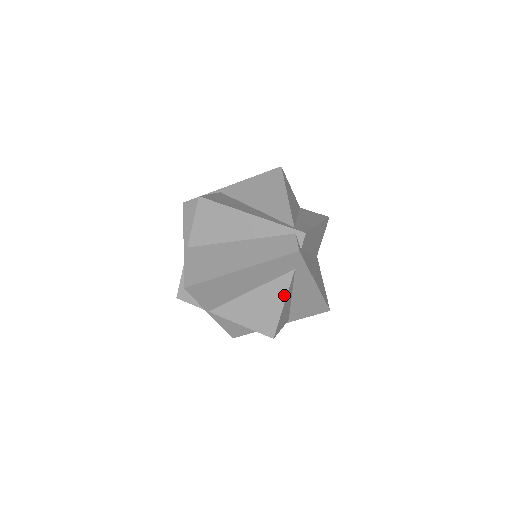
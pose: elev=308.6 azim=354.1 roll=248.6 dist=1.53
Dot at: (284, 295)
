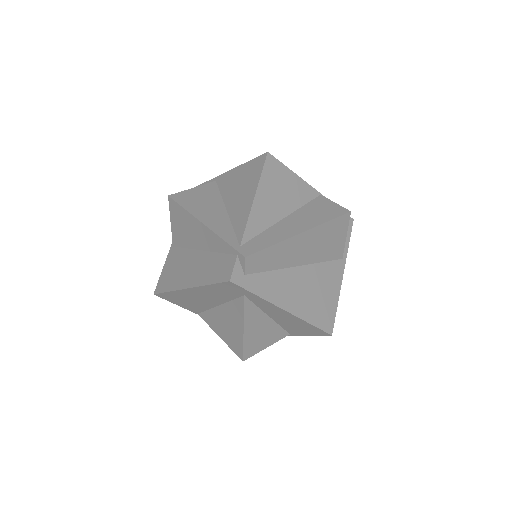
Dot at: (242, 320)
